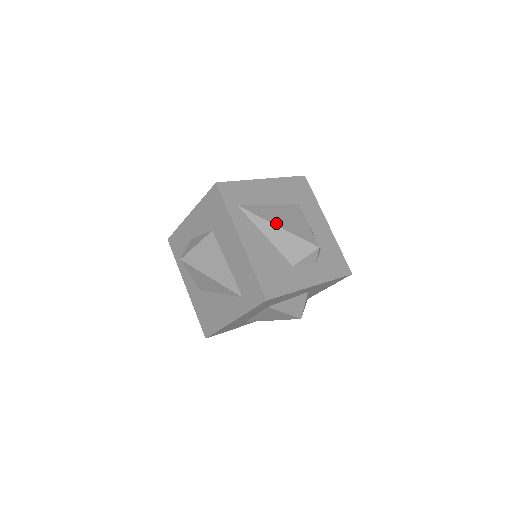
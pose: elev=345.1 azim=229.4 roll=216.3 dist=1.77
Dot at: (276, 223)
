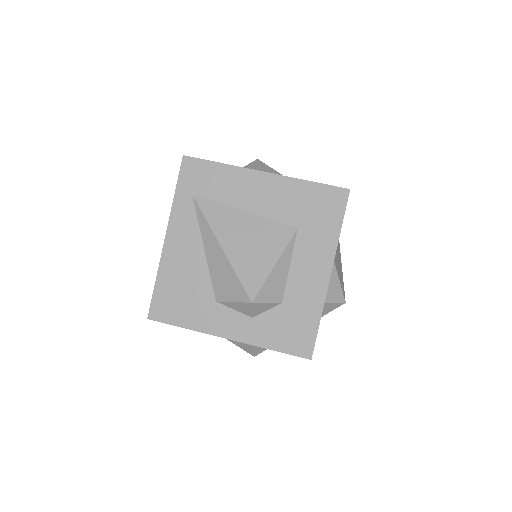
Dot at: (222, 240)
